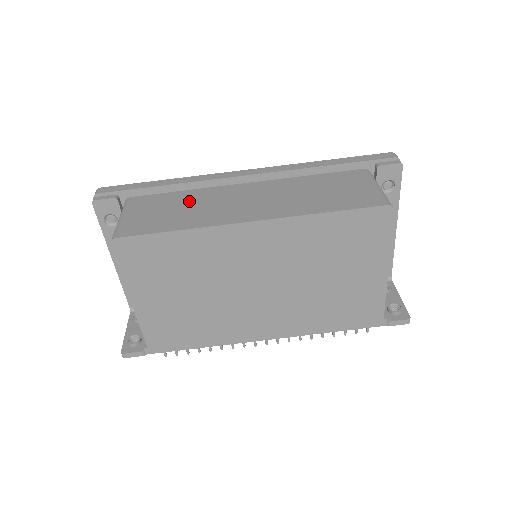
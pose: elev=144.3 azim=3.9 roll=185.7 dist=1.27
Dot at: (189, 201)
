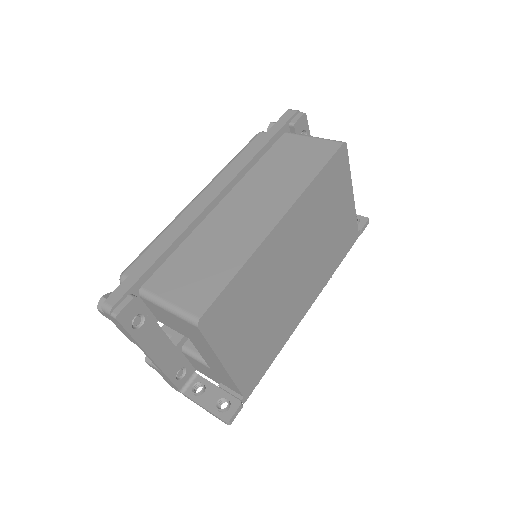
Dot at: (203, 247)
